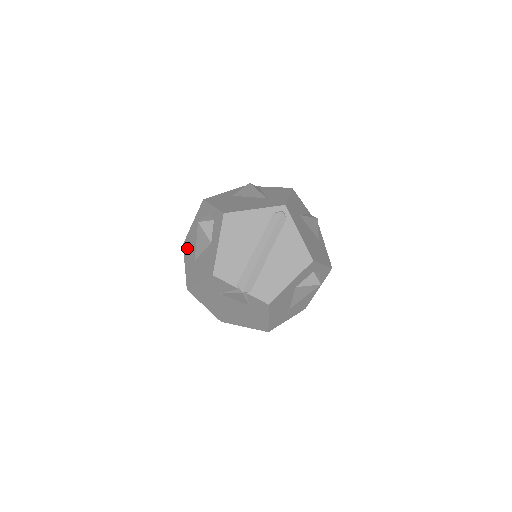
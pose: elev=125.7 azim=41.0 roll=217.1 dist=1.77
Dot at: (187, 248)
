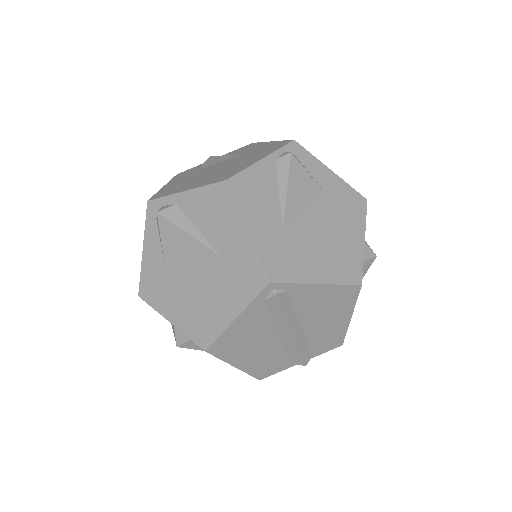
Dot at: occluded
